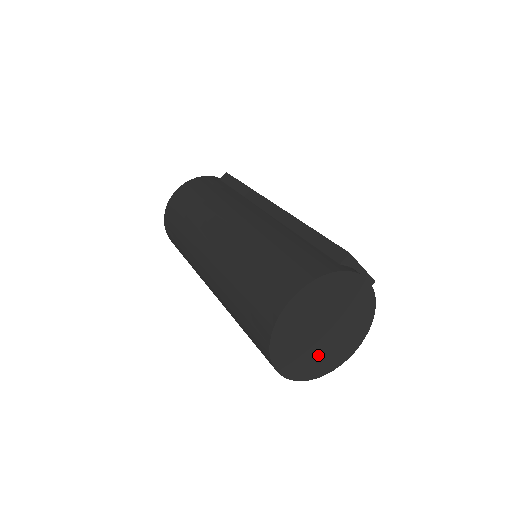
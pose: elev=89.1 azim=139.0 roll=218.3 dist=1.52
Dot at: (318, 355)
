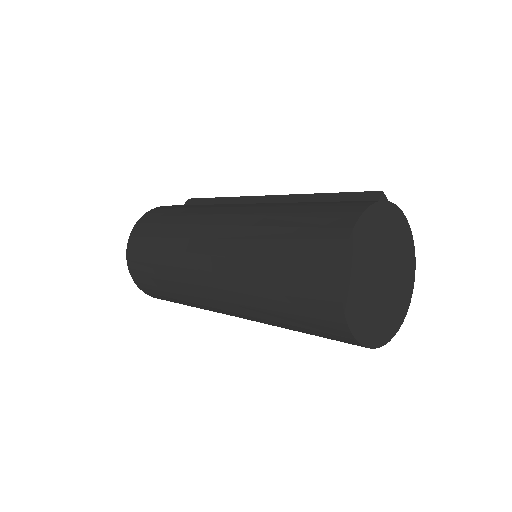
Dot at: (380, 312)
